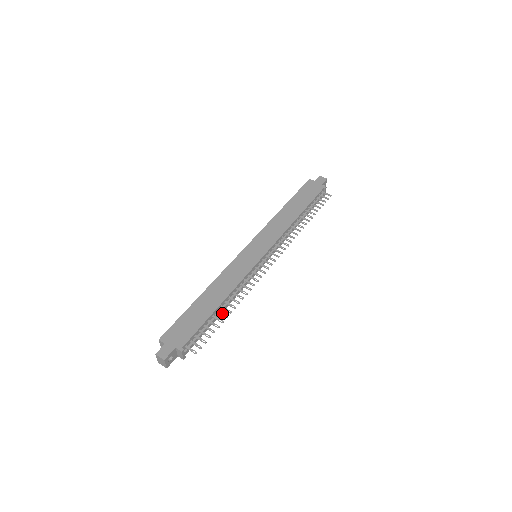
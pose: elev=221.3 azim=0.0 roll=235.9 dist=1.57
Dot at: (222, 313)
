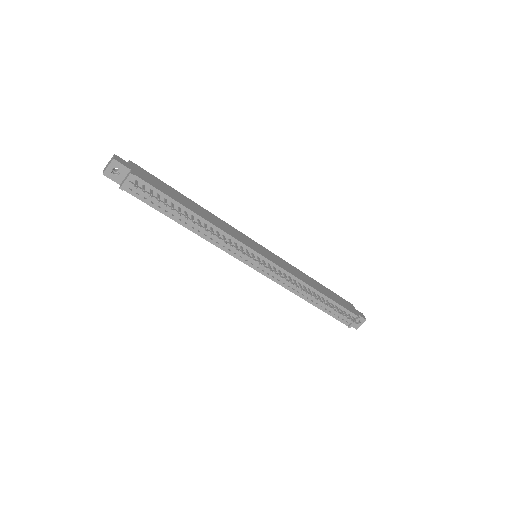
Dot at: occluded
